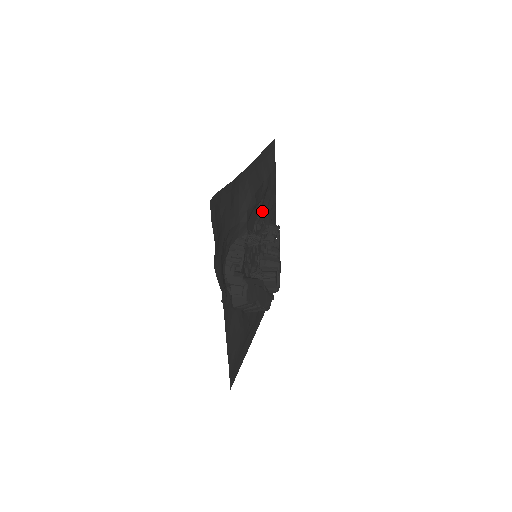
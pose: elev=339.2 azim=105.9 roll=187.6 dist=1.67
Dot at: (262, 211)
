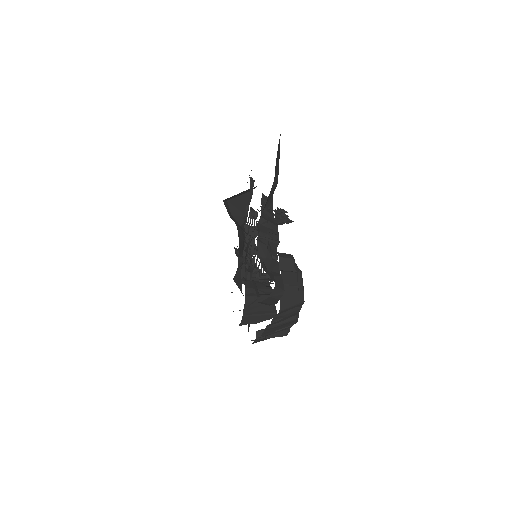
Dot at: occluded
